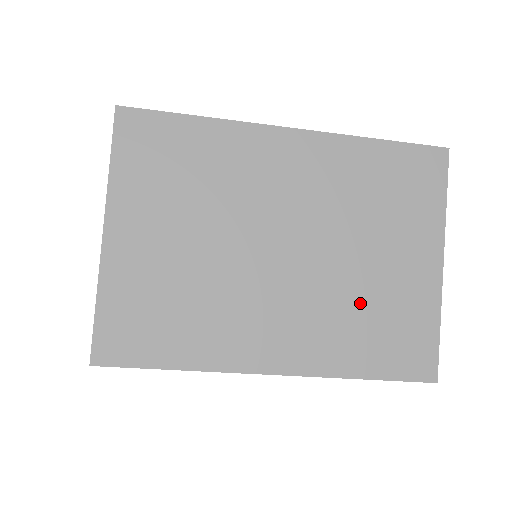
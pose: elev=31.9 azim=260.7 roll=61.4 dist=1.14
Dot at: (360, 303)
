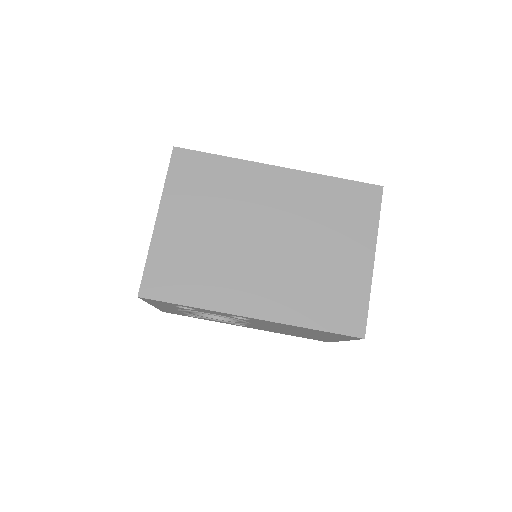
Dot at: (314, 279)
